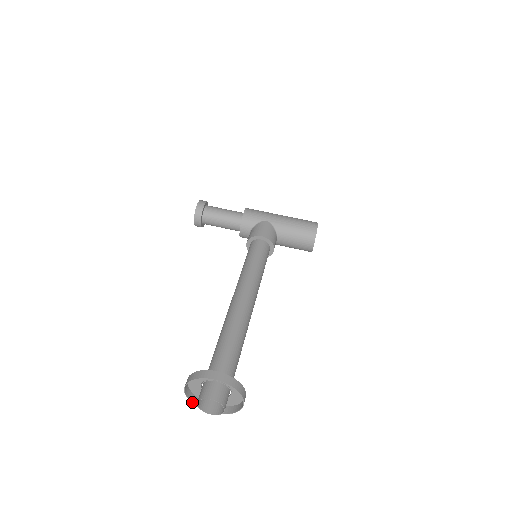
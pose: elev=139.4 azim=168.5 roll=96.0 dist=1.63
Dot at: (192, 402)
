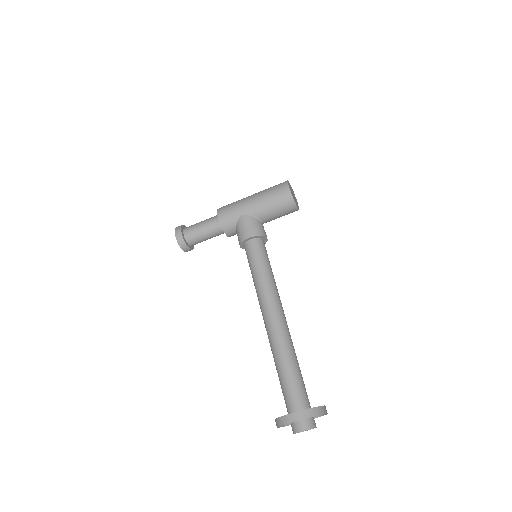
Dot at: occluded
